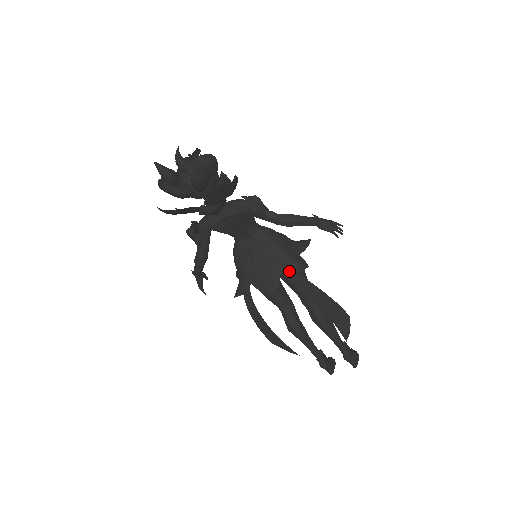
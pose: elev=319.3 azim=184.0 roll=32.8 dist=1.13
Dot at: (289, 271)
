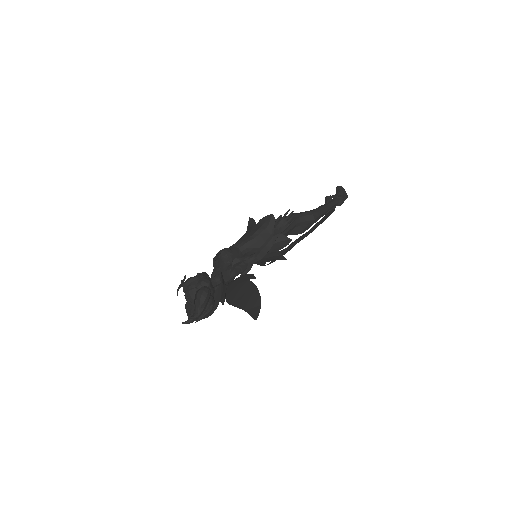
Dot at: (283, 250)
